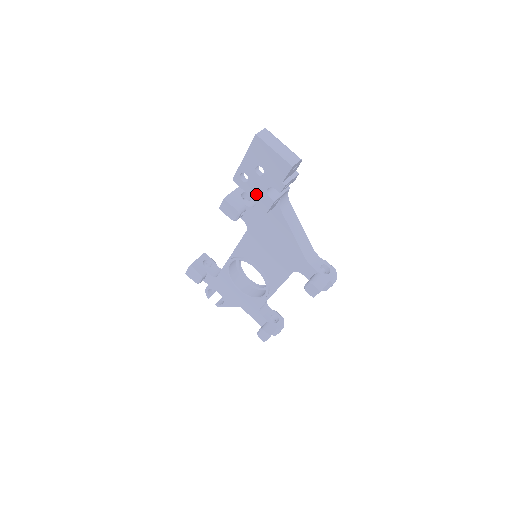
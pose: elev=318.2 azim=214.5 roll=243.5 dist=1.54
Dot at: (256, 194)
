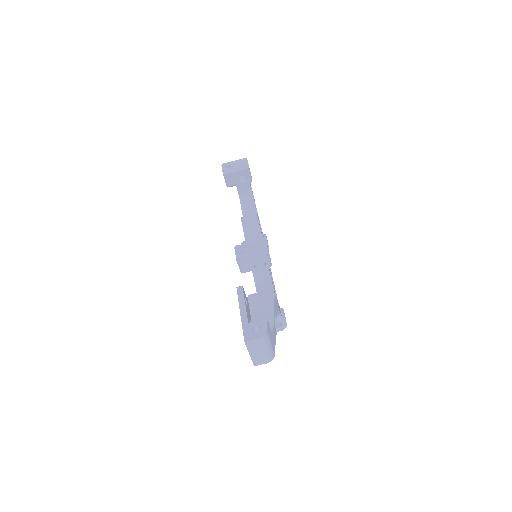
Dot at: occluded
